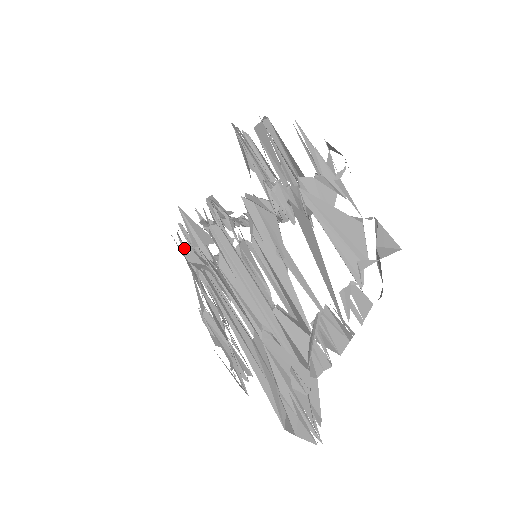
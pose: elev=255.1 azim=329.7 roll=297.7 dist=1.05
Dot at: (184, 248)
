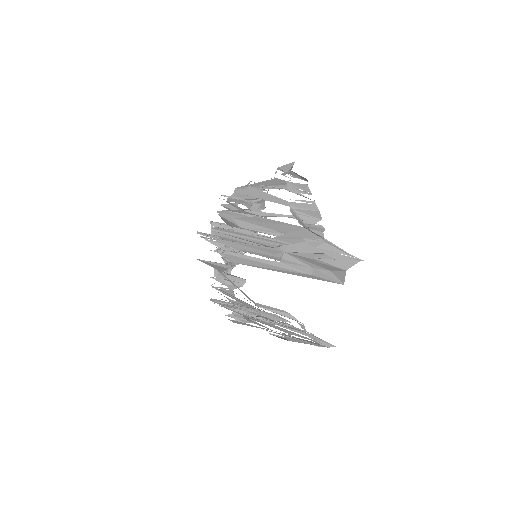
Dot at: (222, 304)
